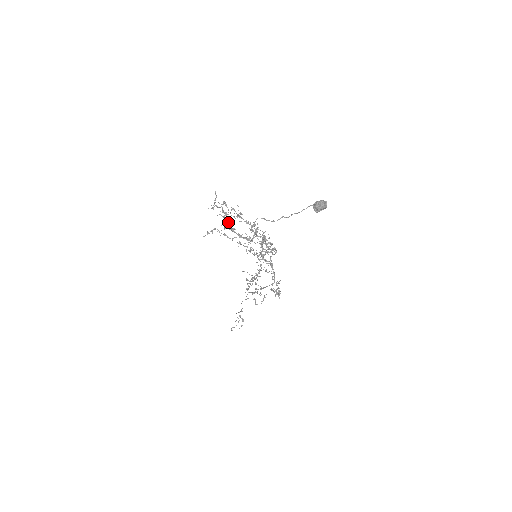
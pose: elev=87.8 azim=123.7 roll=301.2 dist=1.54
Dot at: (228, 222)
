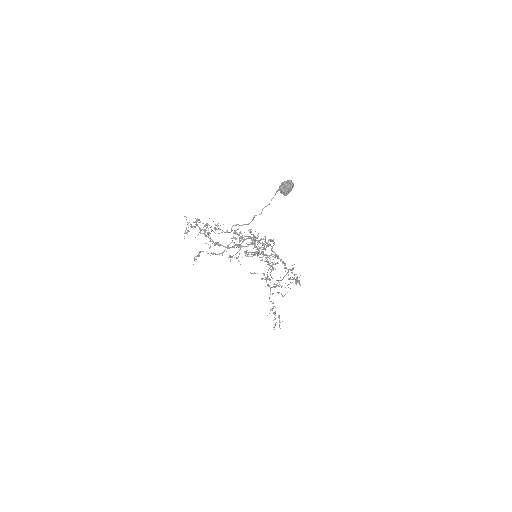
Dot at: (210, 238)
